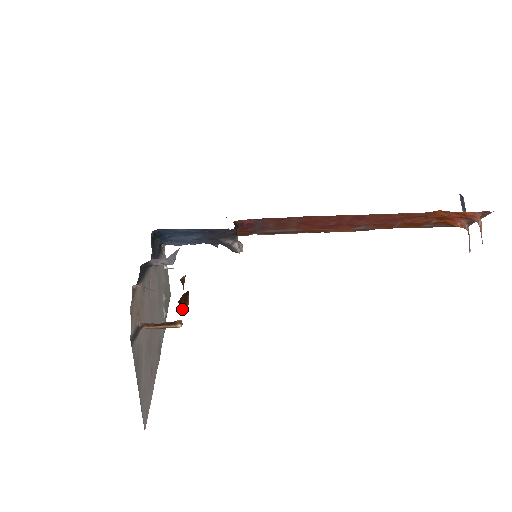
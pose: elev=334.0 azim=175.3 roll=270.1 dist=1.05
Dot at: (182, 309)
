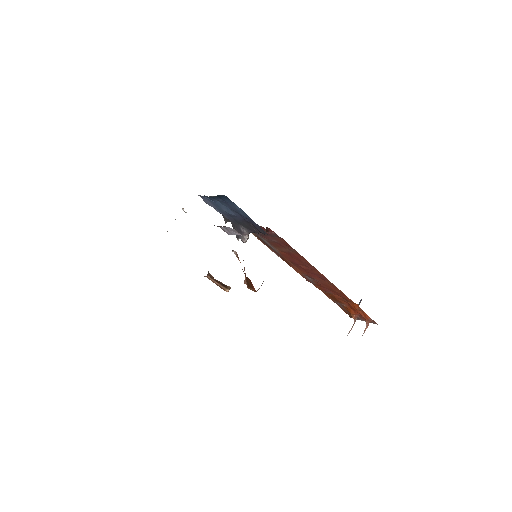
Dot at: (256, 291)
